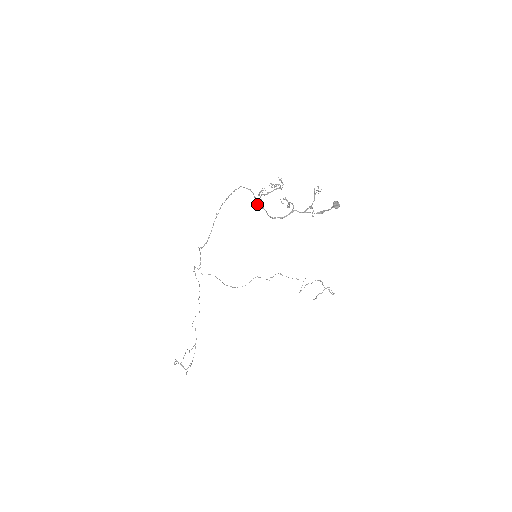
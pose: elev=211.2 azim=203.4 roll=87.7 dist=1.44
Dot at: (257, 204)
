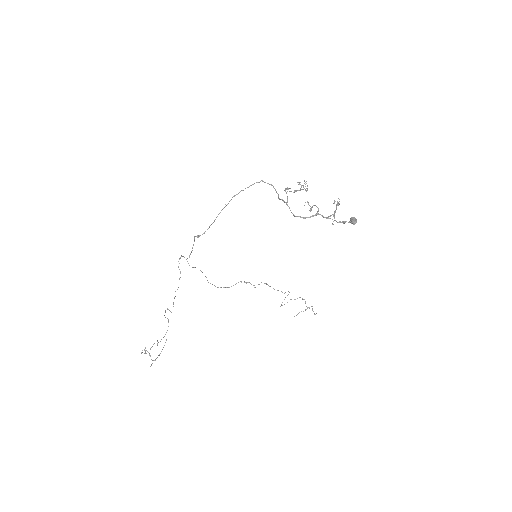
Dot at: occluded
